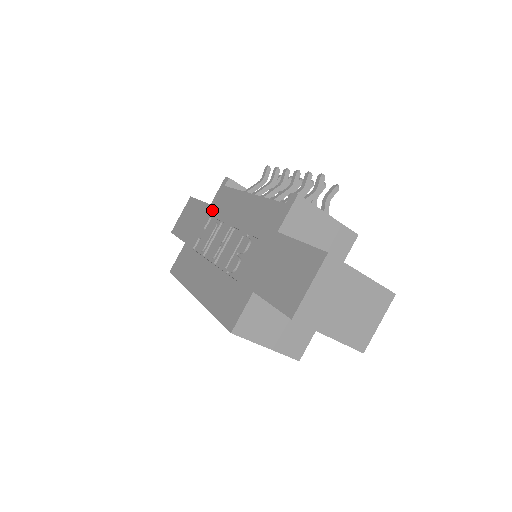
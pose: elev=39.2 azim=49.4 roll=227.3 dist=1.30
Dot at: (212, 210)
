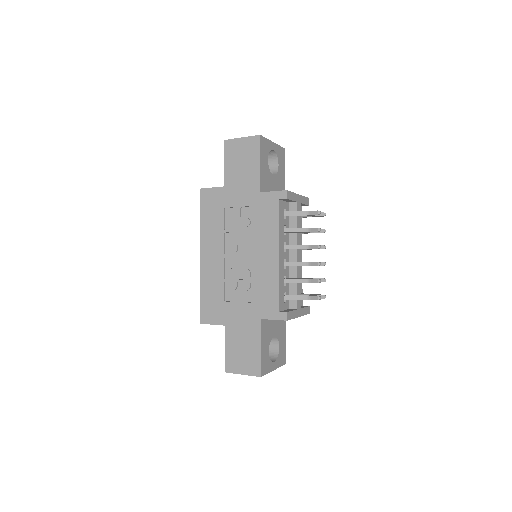
Dot at: (257, 203)
